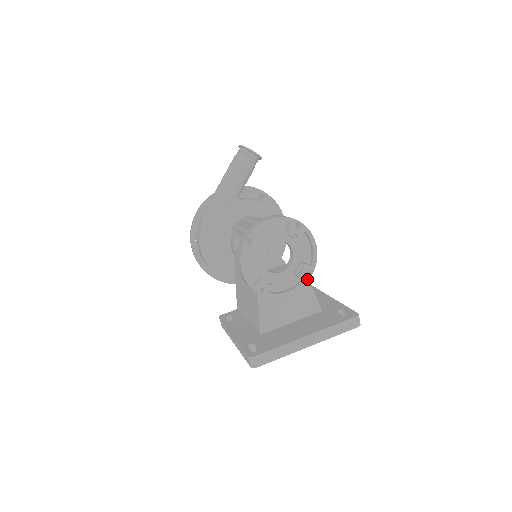
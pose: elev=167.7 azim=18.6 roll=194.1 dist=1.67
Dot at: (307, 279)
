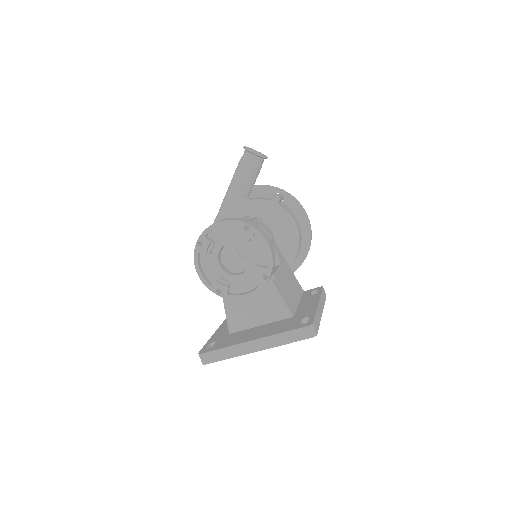
Dot at: (264, 282)
